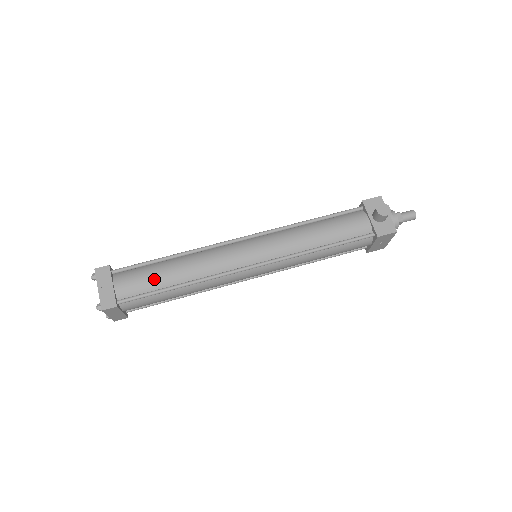
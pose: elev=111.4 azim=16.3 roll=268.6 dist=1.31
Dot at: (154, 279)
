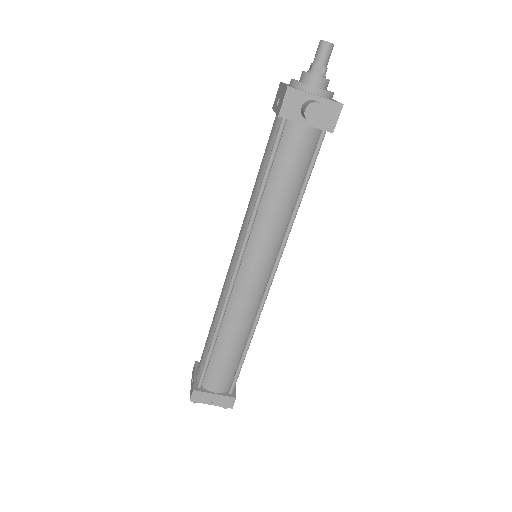
Dot at: (229, 362)
